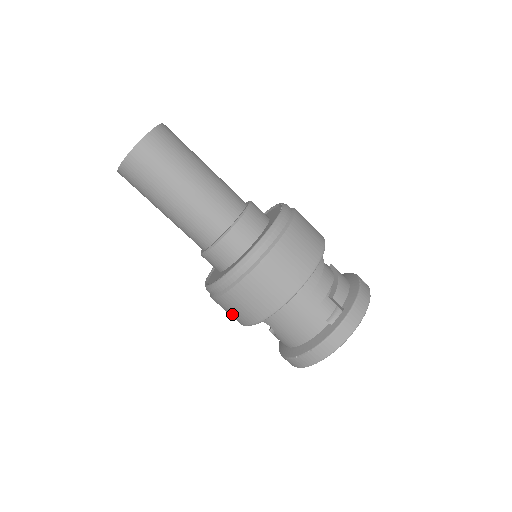
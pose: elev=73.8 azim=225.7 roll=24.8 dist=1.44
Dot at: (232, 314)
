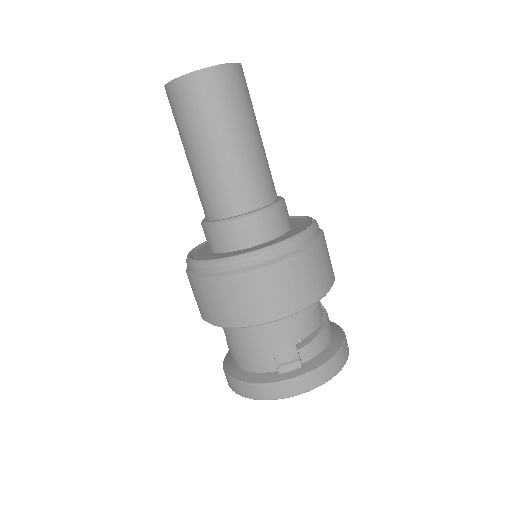
Dot at: (195, 298)
